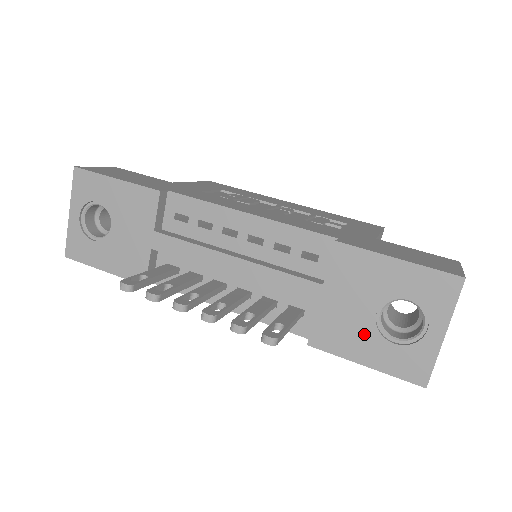
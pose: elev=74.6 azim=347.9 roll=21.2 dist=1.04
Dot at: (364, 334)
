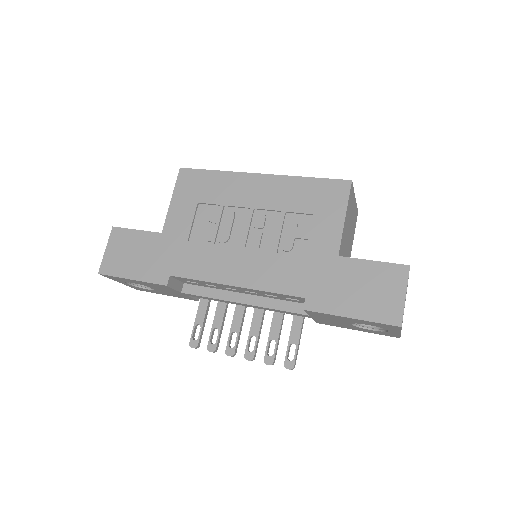
Dot at: (349, 326)
